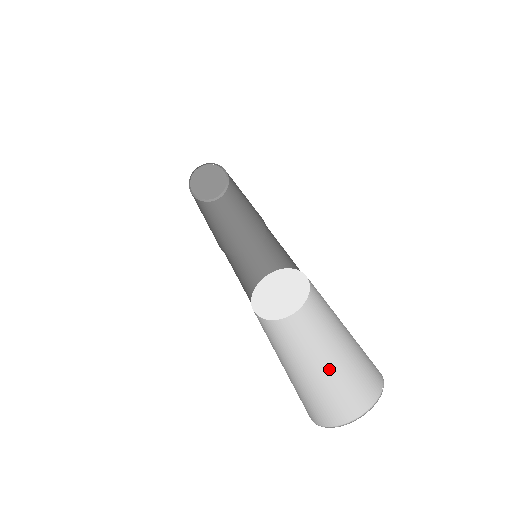
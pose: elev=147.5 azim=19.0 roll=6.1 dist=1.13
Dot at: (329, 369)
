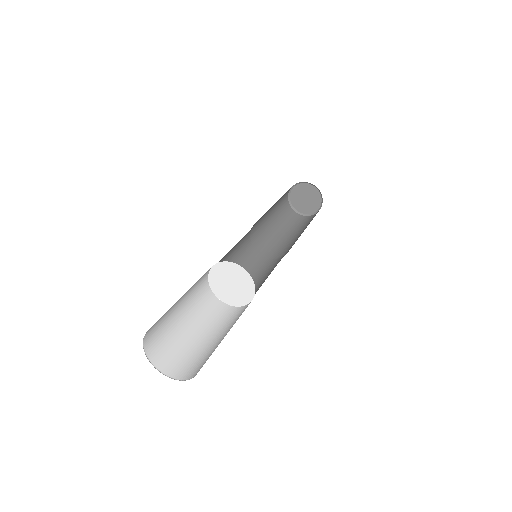
Dot at: occluded
